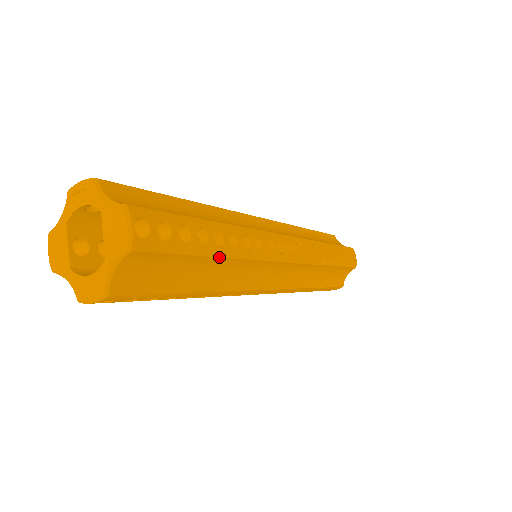
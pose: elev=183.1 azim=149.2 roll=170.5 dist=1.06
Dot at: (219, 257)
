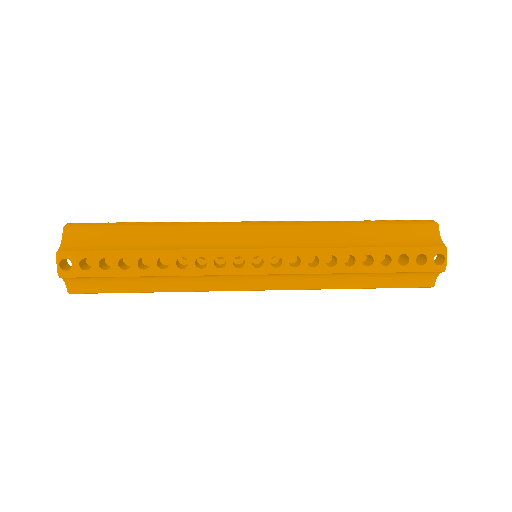
Dot at: (145, 276)
